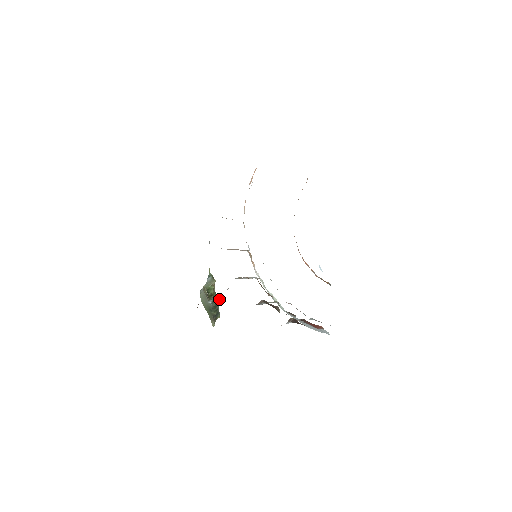
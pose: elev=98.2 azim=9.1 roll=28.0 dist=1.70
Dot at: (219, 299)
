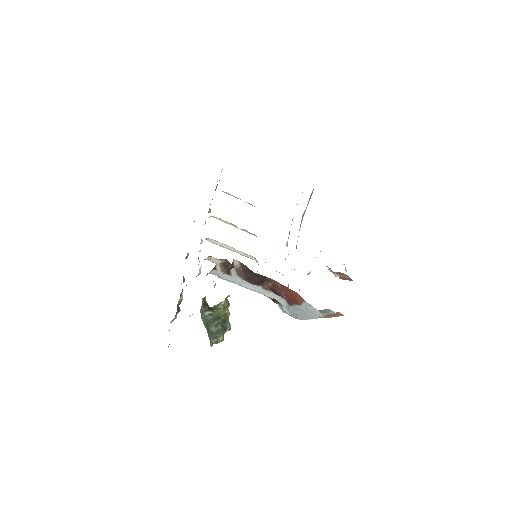
Dot at: (229, 323)
